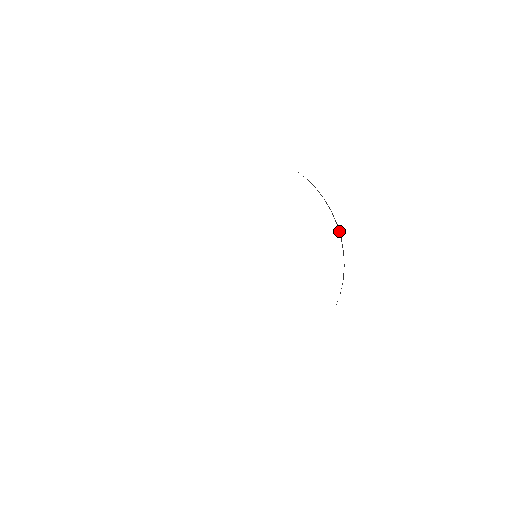
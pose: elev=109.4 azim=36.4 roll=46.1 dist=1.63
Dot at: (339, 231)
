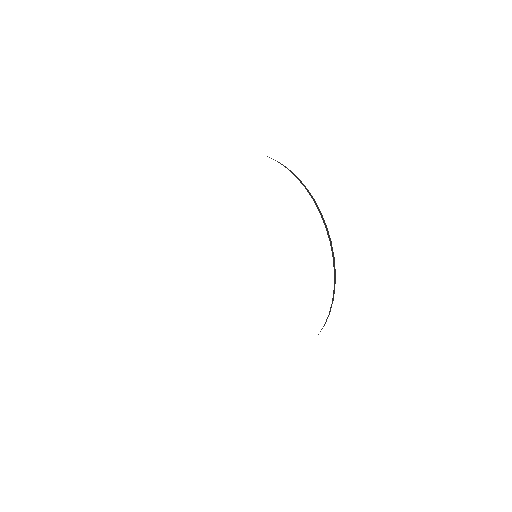
Dot at: (331, 307)
